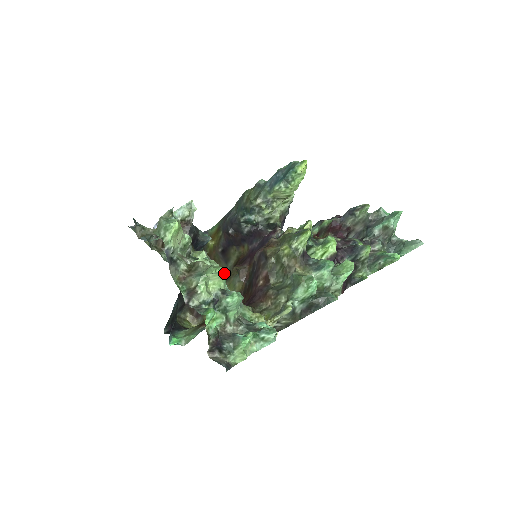
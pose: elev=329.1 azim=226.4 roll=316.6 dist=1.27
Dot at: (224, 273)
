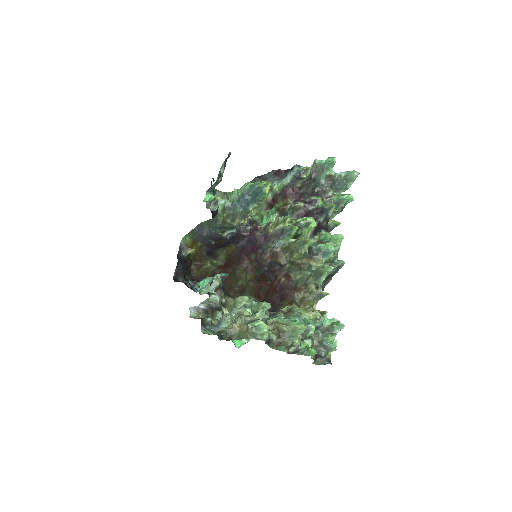
Dot at: (224, 270)
